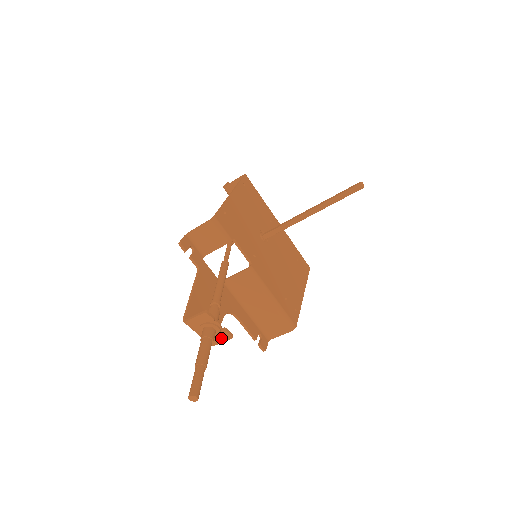
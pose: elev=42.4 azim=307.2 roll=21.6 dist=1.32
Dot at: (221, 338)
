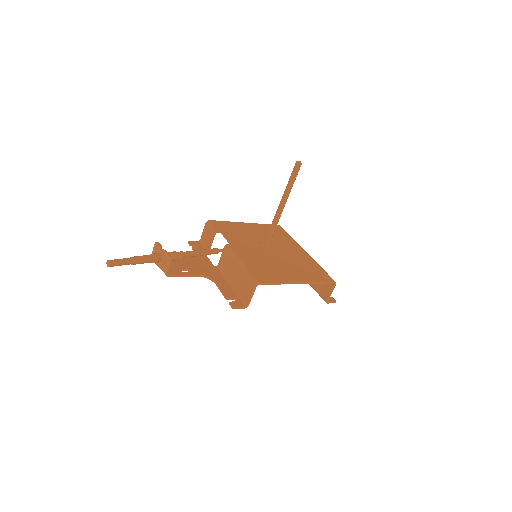
Dot at: (167, 263)
